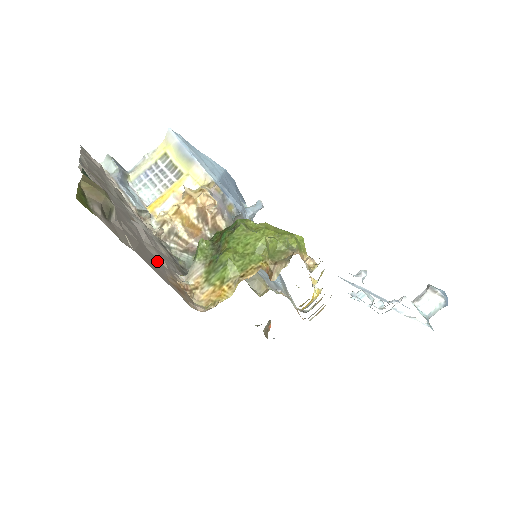
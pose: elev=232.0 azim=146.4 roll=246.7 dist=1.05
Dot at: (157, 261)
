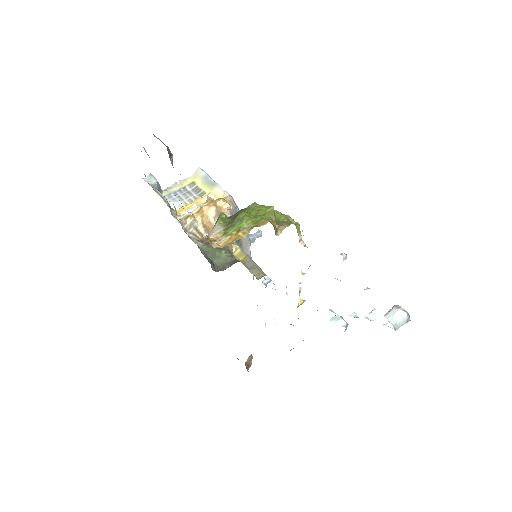
Dot at: occluded
